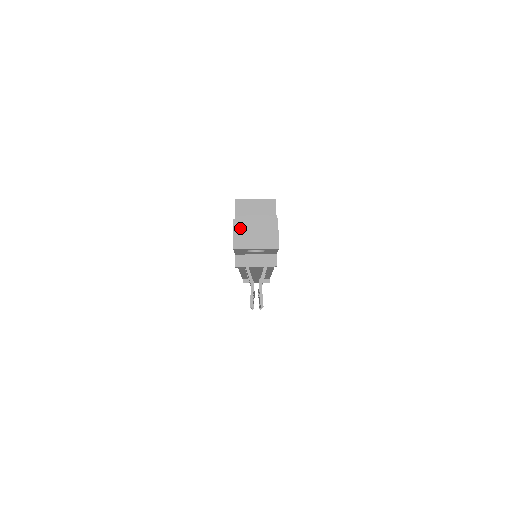
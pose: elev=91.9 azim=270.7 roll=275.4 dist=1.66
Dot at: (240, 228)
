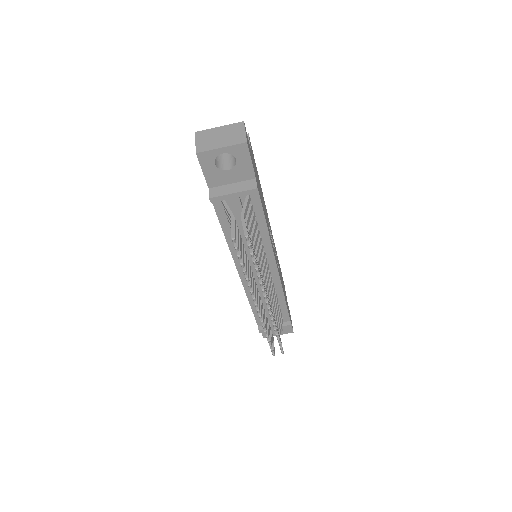
Dot at: (203, 137)
